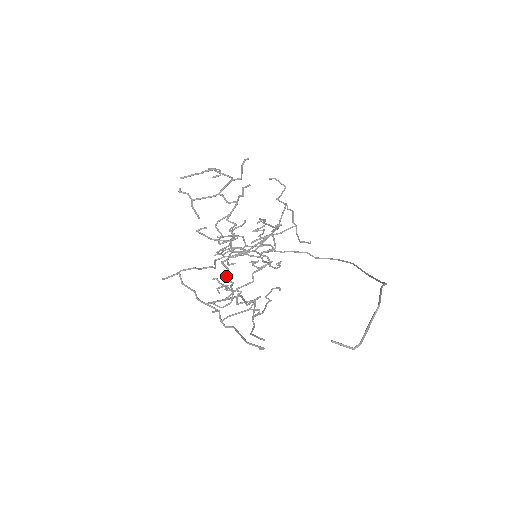
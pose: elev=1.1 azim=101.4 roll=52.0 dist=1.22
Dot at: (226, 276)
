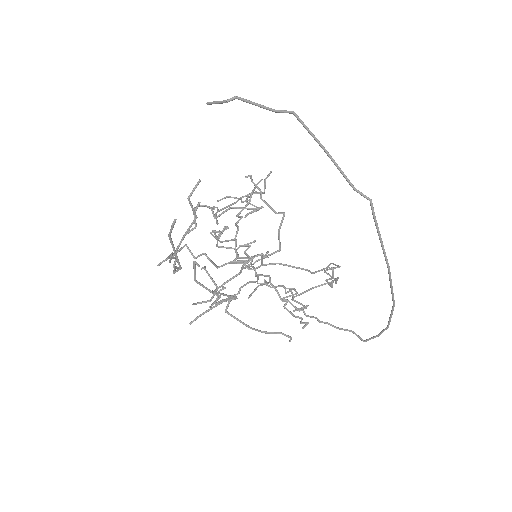
Dot at: occluded
